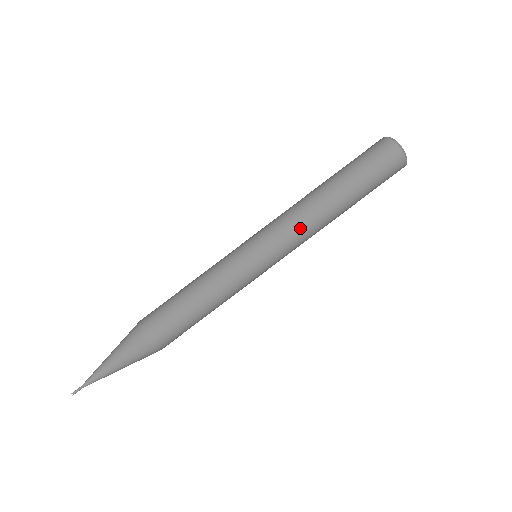
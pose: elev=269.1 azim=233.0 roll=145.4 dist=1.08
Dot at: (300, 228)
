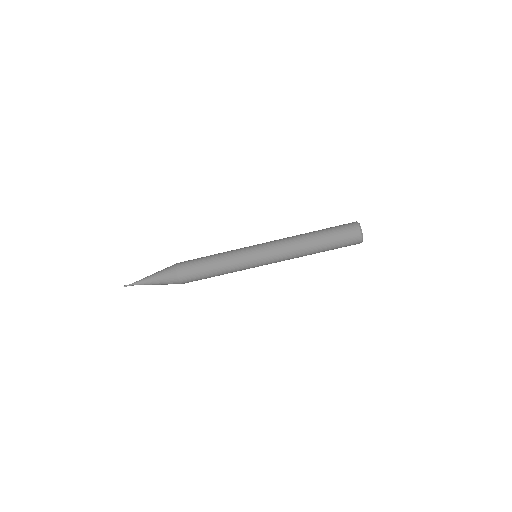
Dot at: (286, 250)
